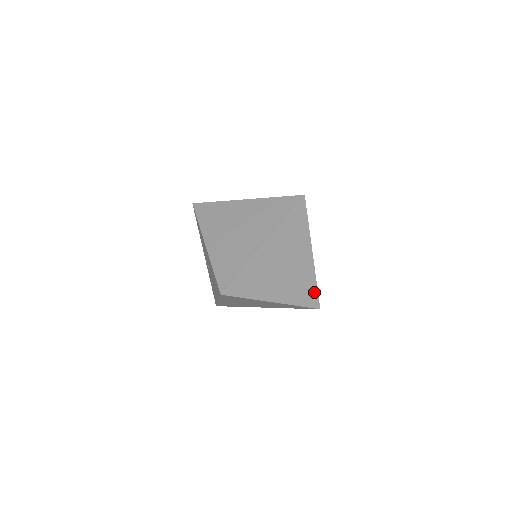
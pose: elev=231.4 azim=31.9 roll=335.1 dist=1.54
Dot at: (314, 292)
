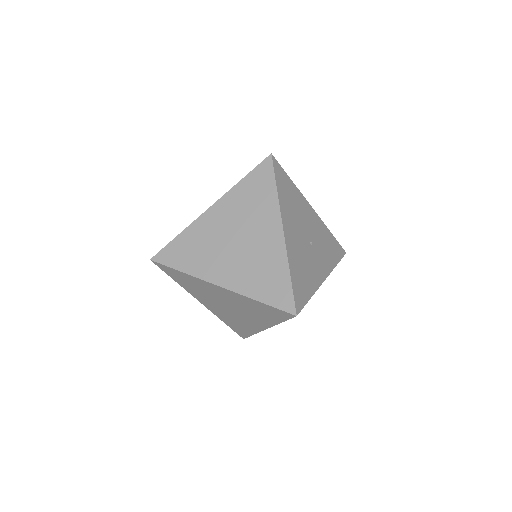
Dot at: (285, 286)
